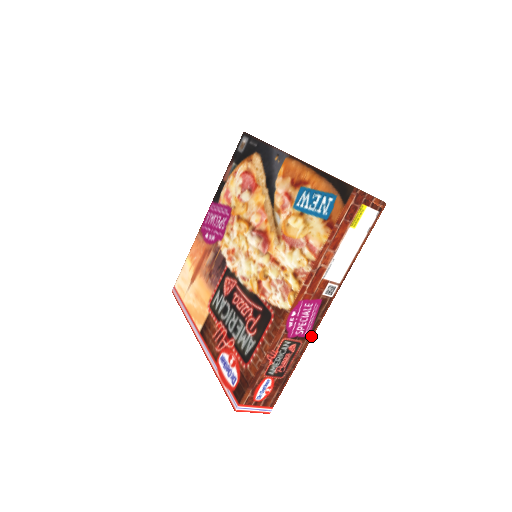
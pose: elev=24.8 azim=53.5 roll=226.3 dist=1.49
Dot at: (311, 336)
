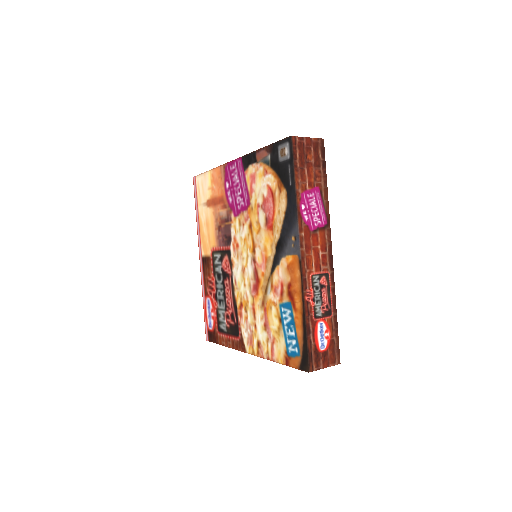
Dot at: occluded
